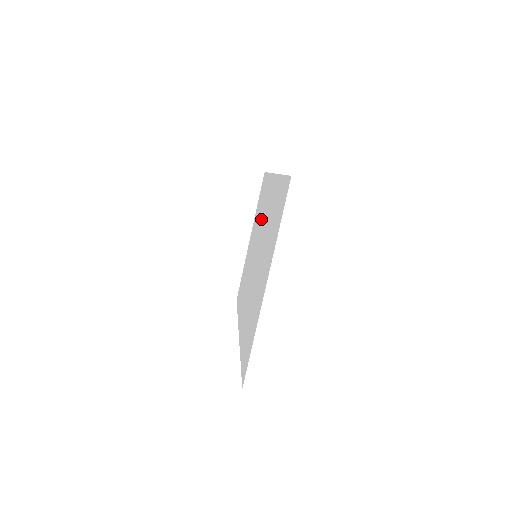
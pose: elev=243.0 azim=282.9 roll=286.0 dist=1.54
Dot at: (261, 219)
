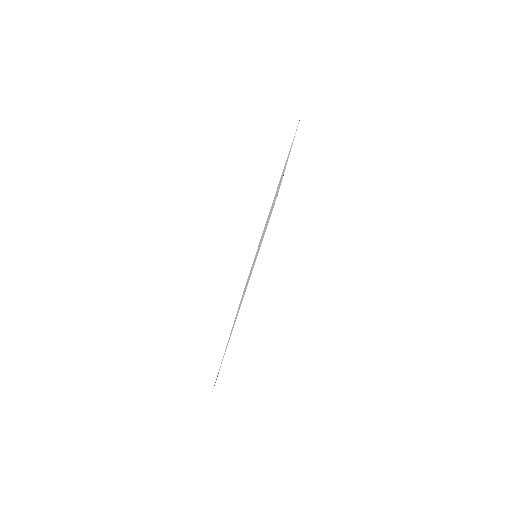
Dot at: occluded
